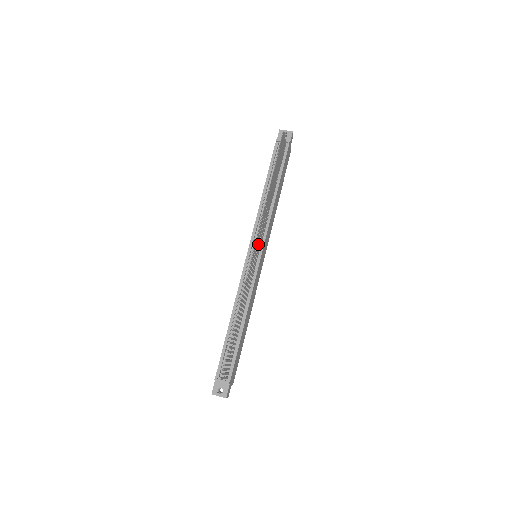
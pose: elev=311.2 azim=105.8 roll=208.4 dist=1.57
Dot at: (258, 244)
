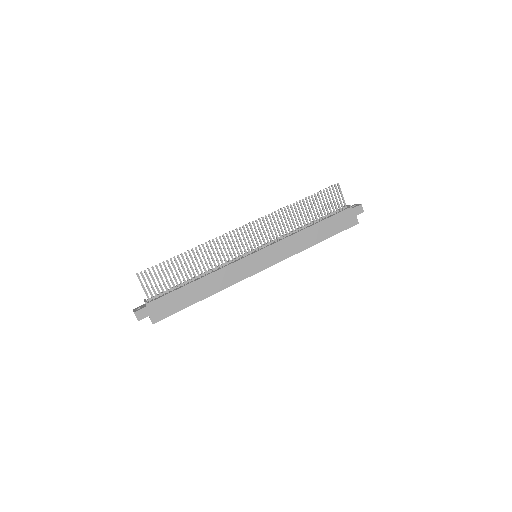
Dot at: (263, 247)
